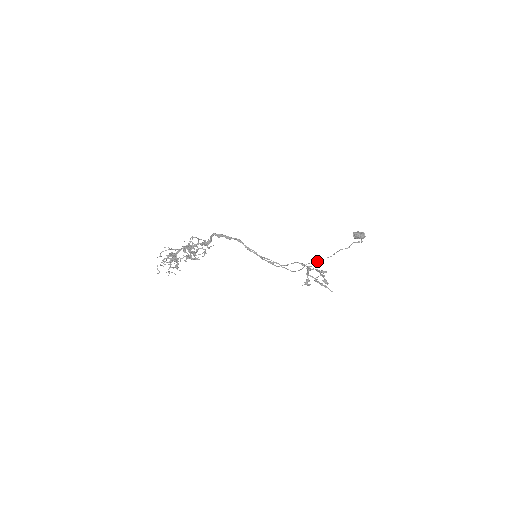
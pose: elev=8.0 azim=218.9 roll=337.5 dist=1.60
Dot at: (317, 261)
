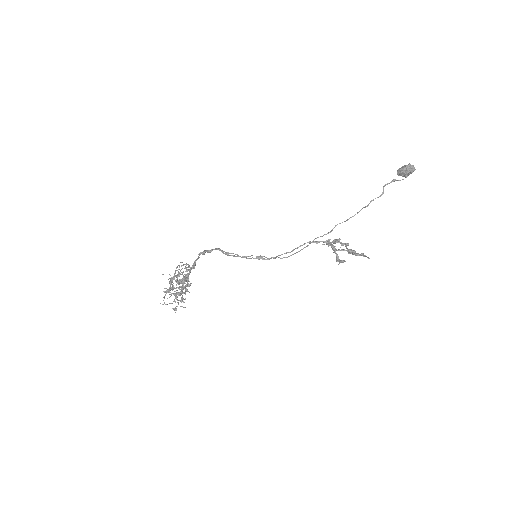
Dot at: (330, 231)
